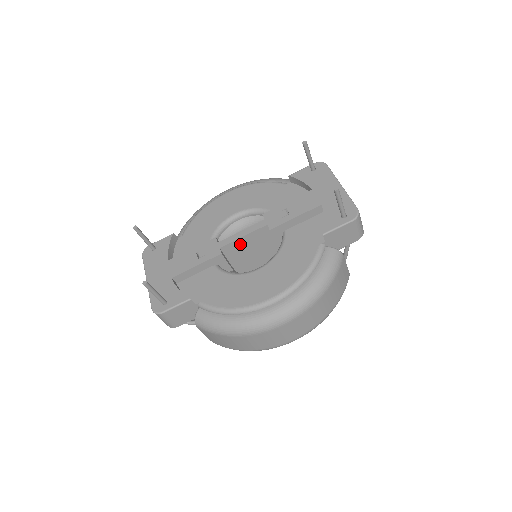
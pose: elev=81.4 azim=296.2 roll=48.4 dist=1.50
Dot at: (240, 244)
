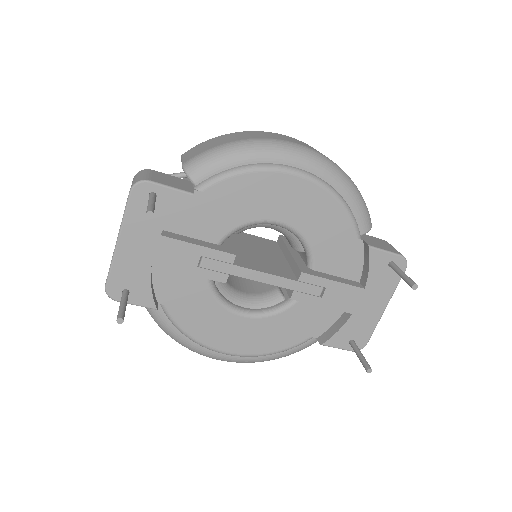
Dot at: occluded
